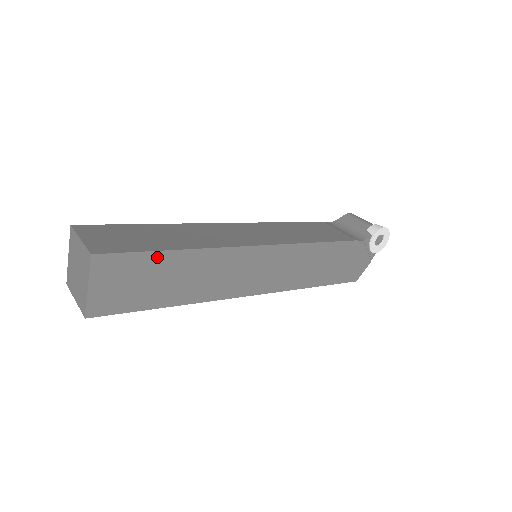
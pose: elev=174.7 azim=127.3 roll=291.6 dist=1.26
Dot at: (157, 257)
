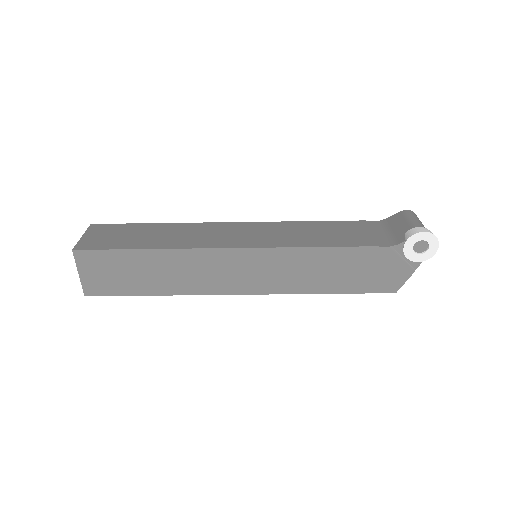
Dot at: (127, 254)
